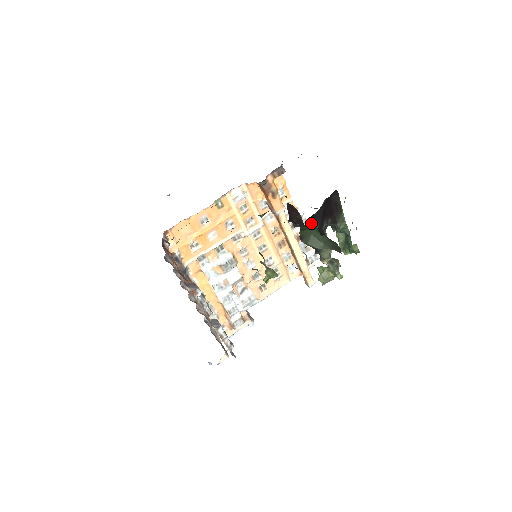
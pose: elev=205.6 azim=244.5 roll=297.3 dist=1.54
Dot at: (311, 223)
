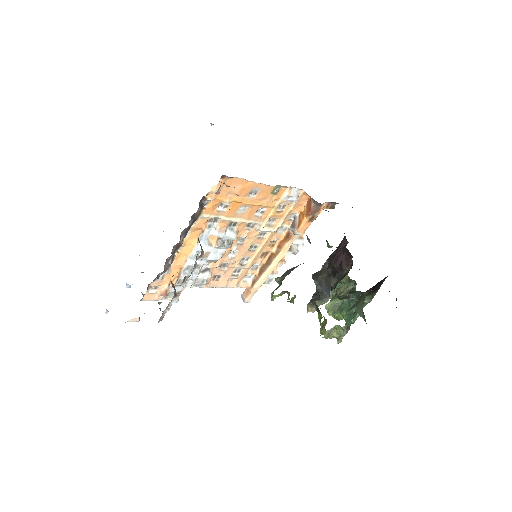
Dot at: occluded
